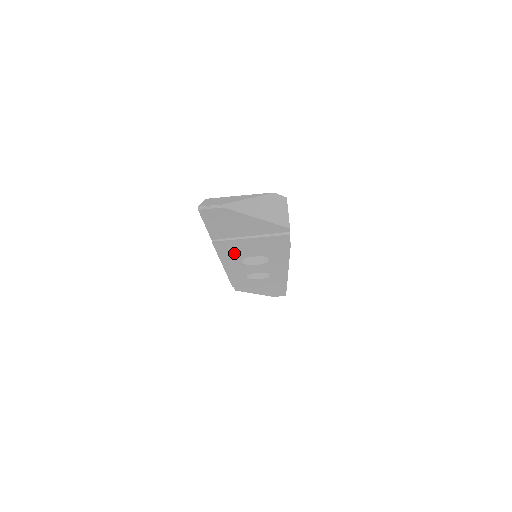
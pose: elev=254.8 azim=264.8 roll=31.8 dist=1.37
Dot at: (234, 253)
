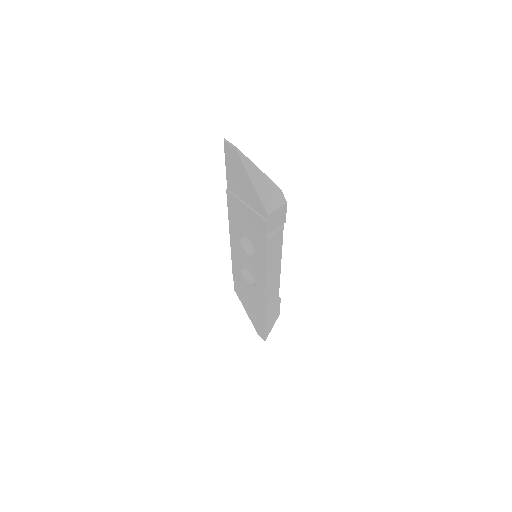
Dot at: (237, 220)
